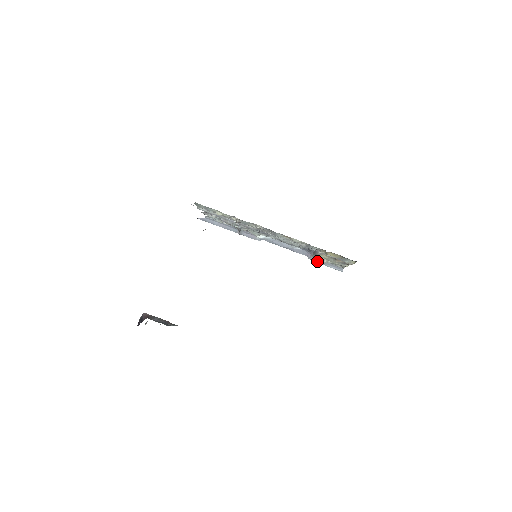
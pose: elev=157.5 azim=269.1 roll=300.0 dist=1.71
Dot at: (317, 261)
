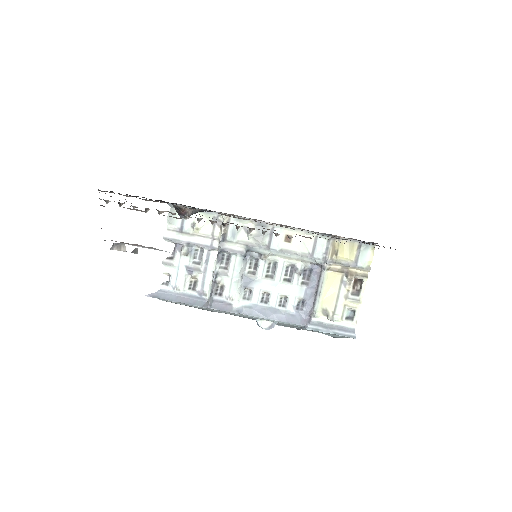
Dot at: (319, 328)
